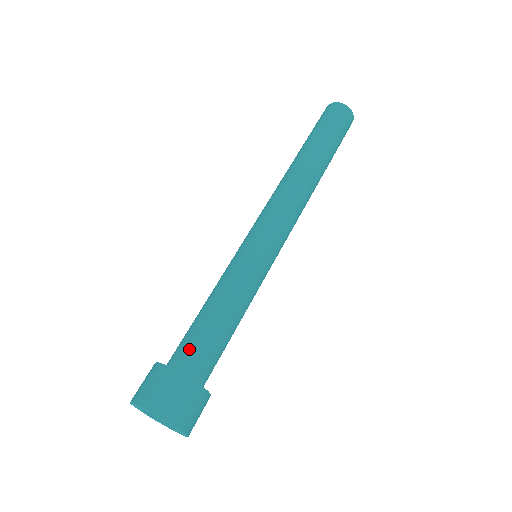
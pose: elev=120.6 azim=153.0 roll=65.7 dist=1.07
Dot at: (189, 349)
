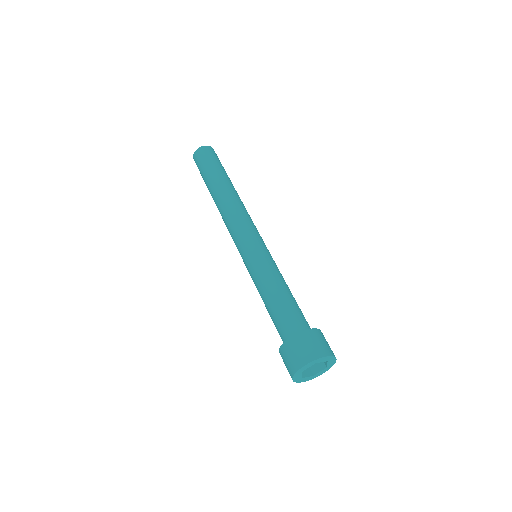
Dot at: (282, 327)
